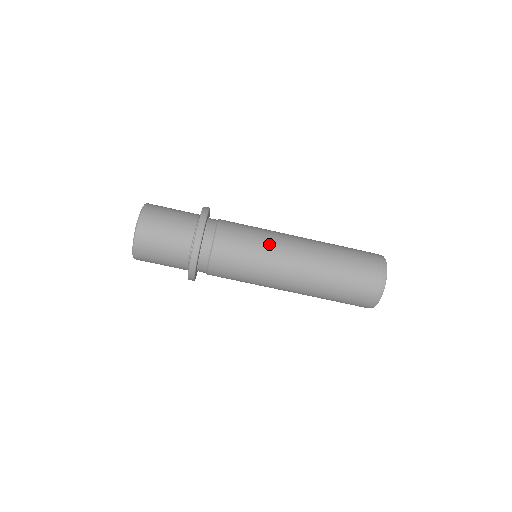
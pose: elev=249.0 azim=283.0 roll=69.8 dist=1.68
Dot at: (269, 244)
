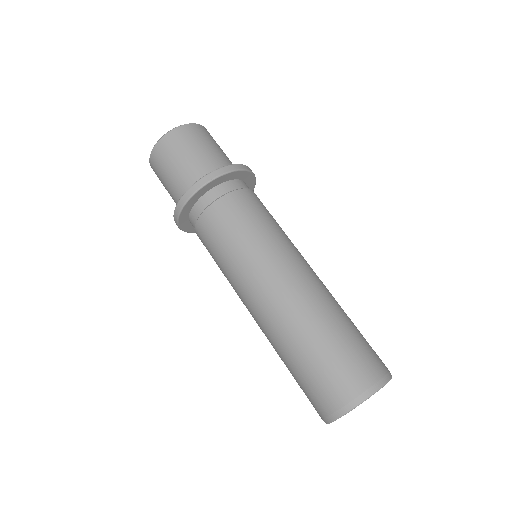
Dot at: (290, 240)
